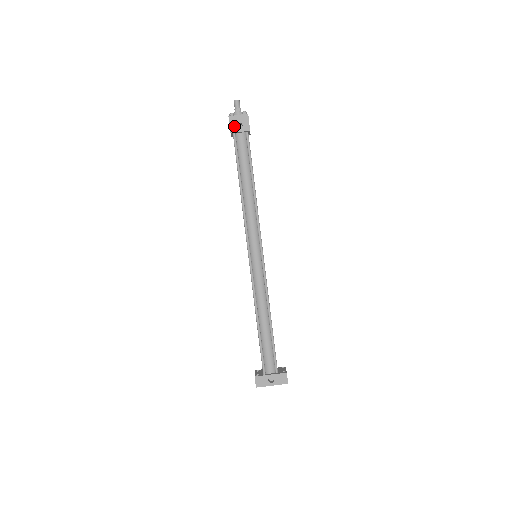
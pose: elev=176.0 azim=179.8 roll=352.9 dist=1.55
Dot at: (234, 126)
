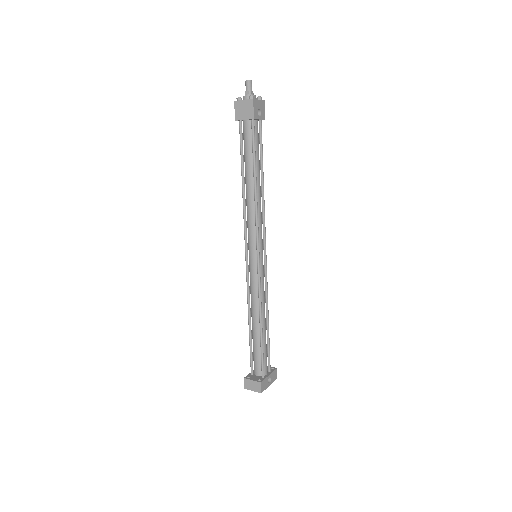
Dot at: (256, 111)
